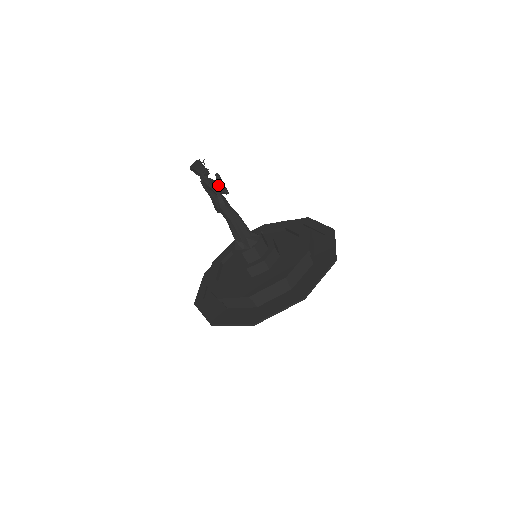
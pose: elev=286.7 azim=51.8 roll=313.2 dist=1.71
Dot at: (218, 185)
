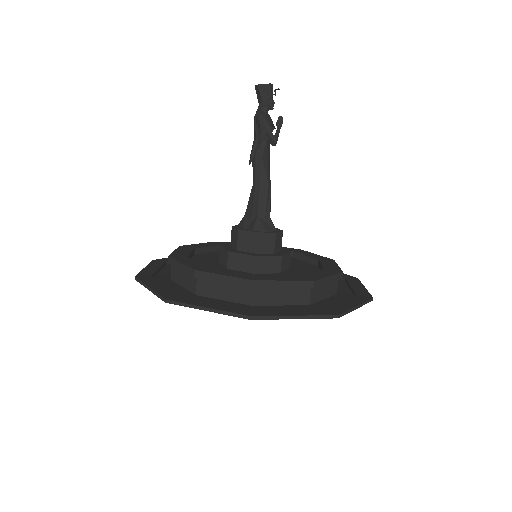
Dot at: (272, 129)
